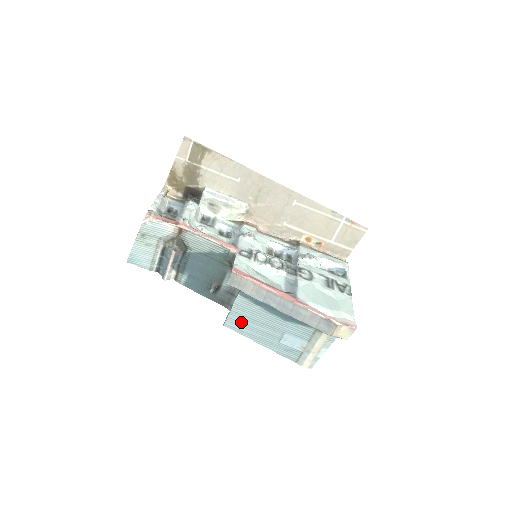
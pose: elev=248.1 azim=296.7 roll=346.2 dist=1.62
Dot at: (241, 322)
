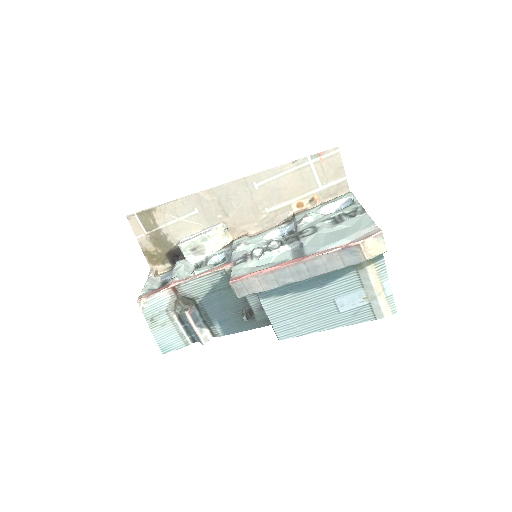
Dot at: (289, 324)
